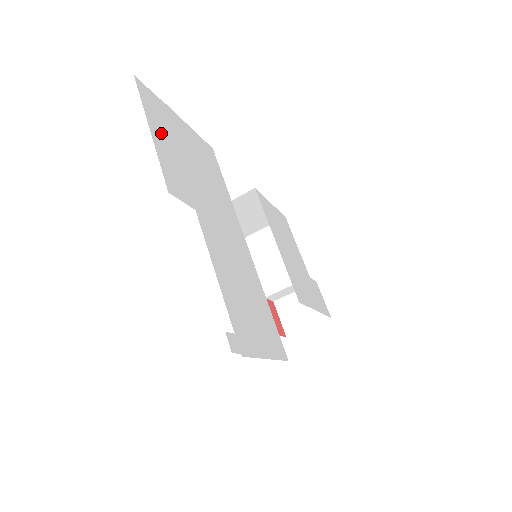
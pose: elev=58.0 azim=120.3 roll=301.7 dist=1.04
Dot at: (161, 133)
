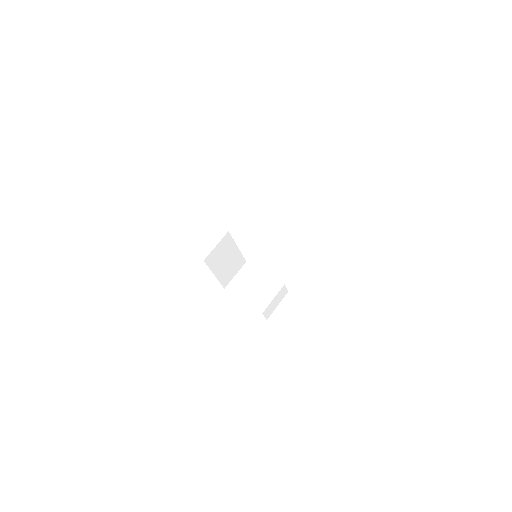
Dot at: occluded
